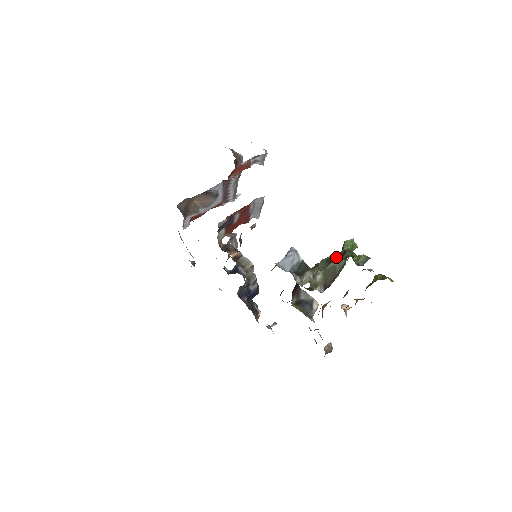
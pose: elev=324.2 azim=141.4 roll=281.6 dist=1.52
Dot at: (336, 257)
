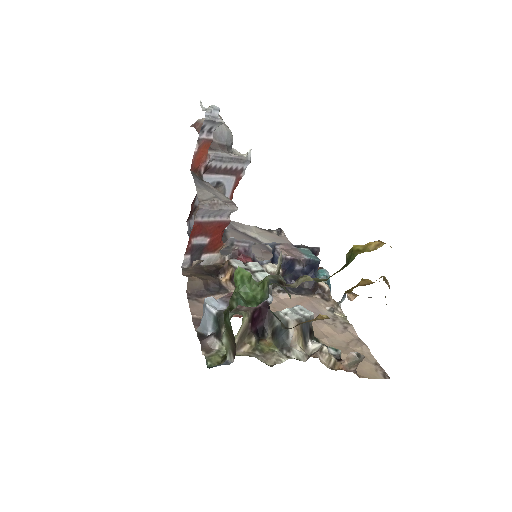
Dot at: occluded
